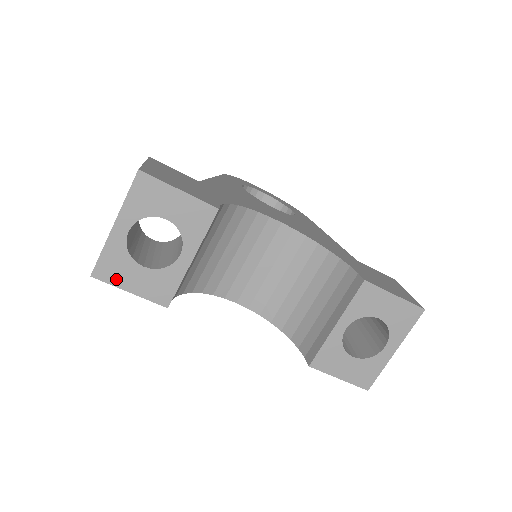
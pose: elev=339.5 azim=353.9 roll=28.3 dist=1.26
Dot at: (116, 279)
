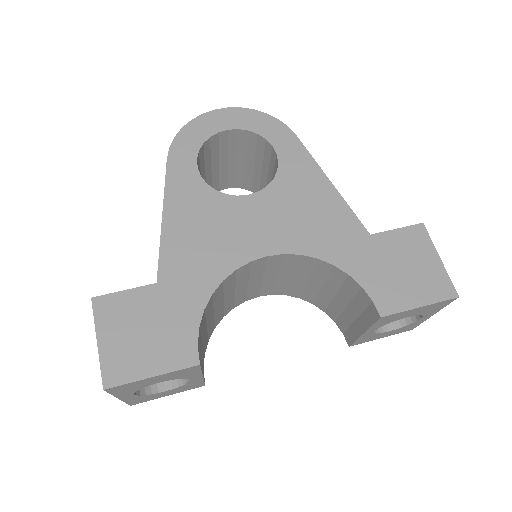
Dot at: (151, 399)
